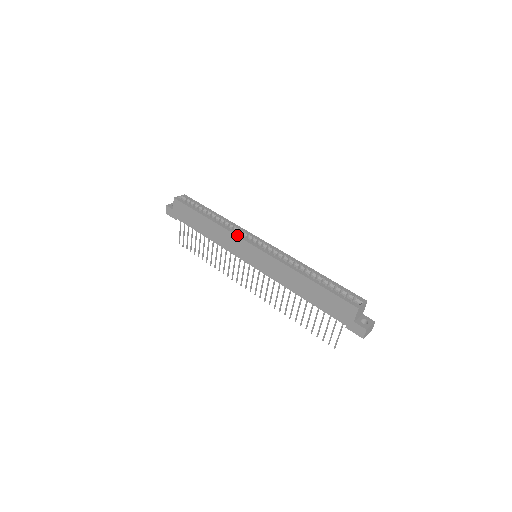
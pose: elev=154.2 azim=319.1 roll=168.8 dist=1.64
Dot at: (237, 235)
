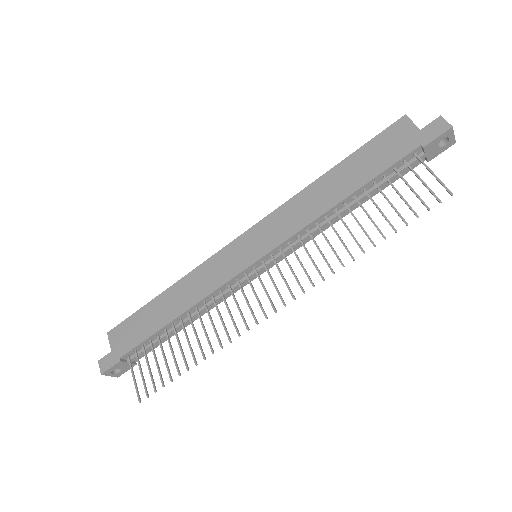
Dot at: (214, 254)
